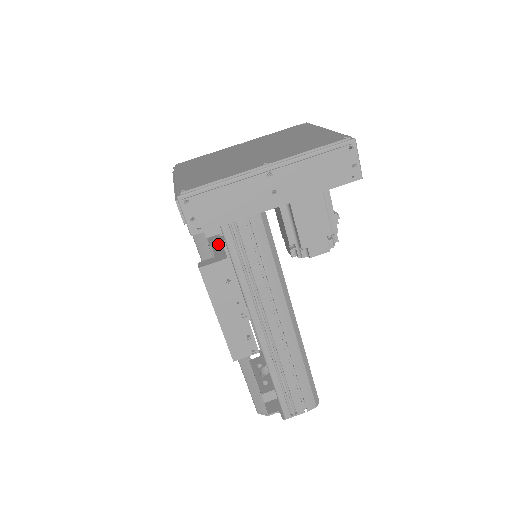
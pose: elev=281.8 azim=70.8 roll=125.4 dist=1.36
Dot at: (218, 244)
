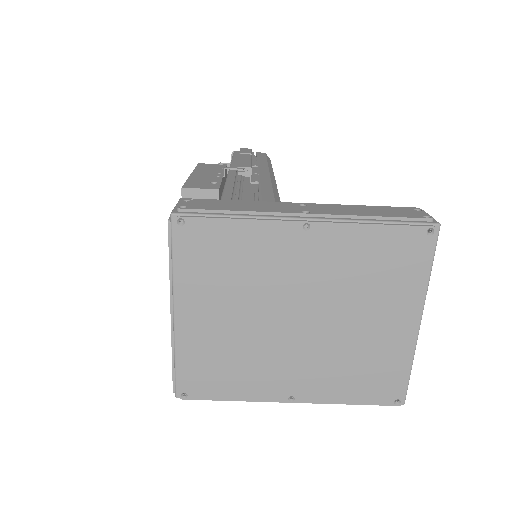
Dot at: occluded
